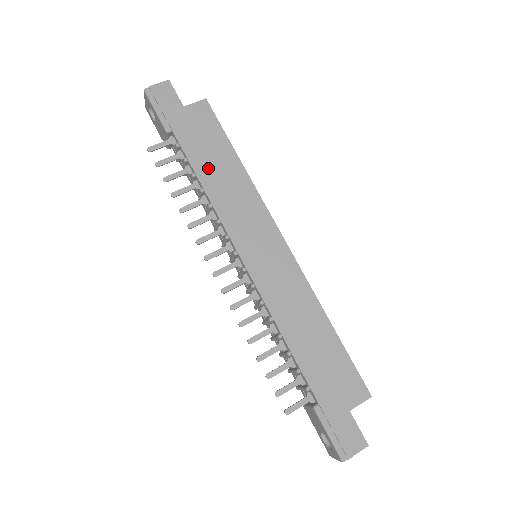
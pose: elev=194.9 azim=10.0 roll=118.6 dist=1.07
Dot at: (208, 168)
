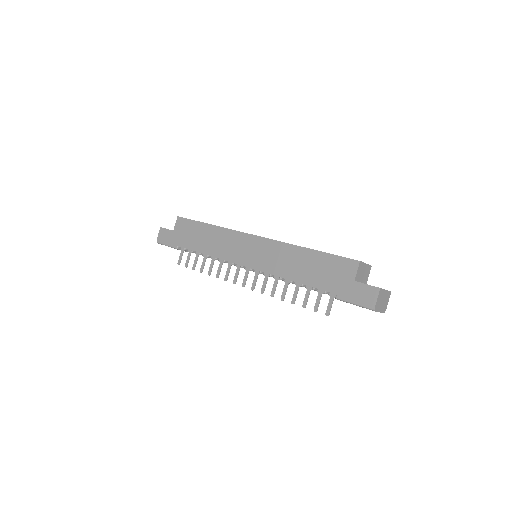
Dot at: (201, 244)
